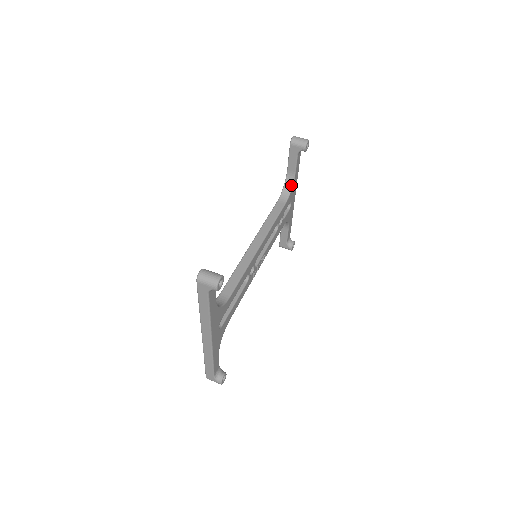
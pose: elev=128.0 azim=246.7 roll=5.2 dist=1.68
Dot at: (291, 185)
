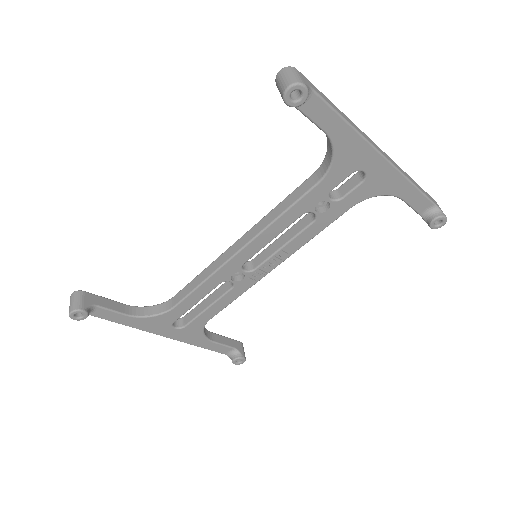
Dot at: (331, 150)
